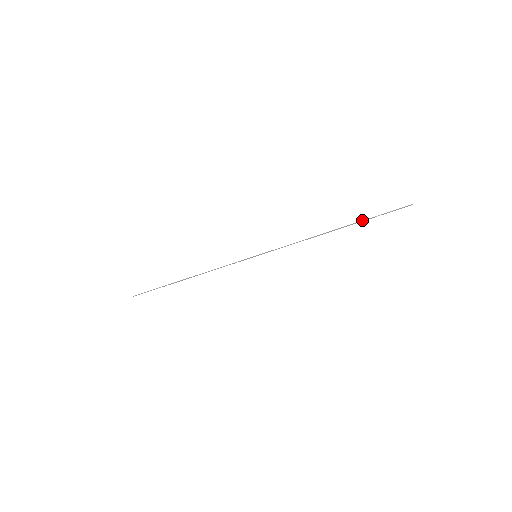
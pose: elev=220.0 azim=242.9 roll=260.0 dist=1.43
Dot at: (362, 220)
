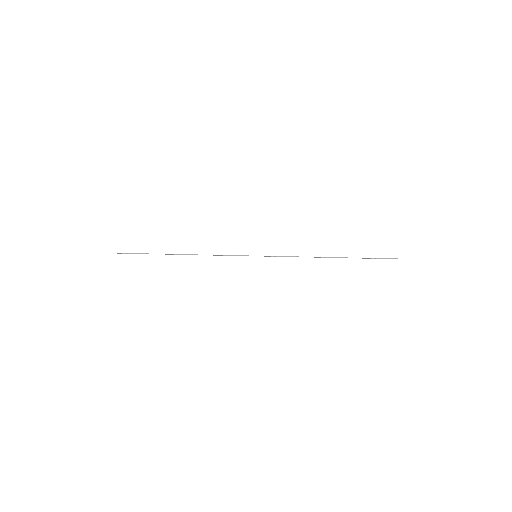
Dot at: occluded
